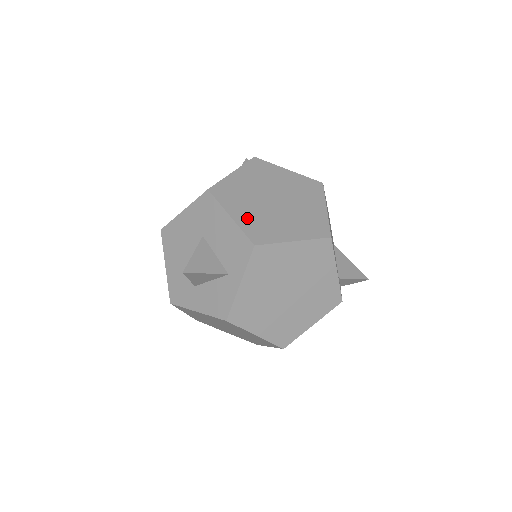
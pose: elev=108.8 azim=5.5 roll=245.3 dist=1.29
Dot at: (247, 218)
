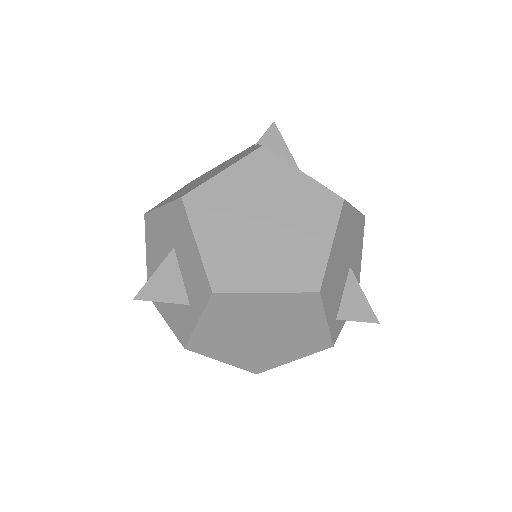
Dot at: (217, 249)
